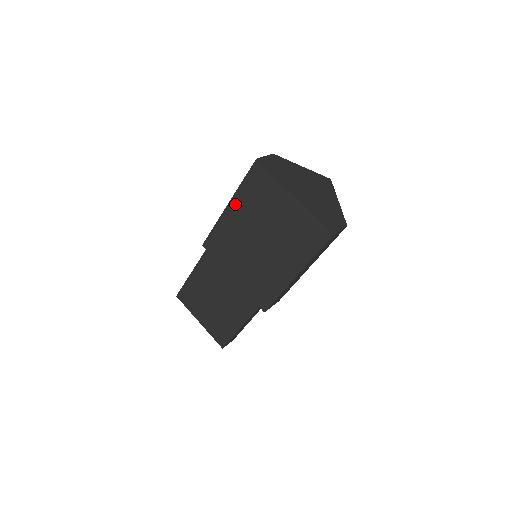
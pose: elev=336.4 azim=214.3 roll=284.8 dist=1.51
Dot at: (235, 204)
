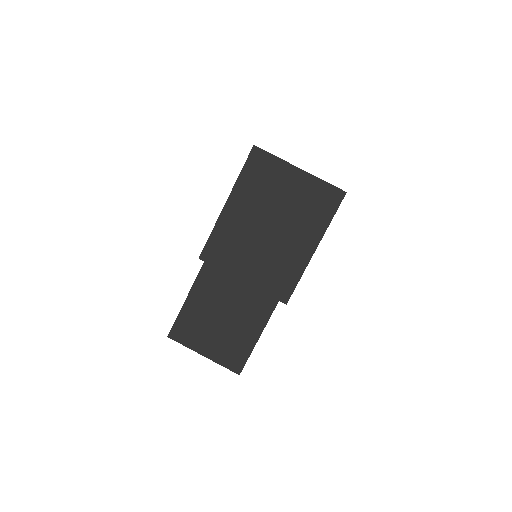
Dot at: (235, 198)
